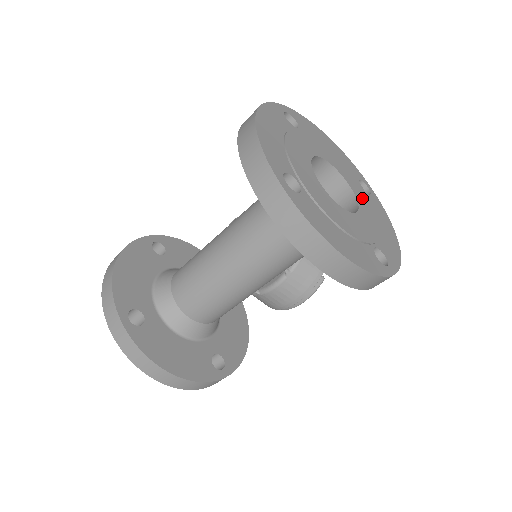
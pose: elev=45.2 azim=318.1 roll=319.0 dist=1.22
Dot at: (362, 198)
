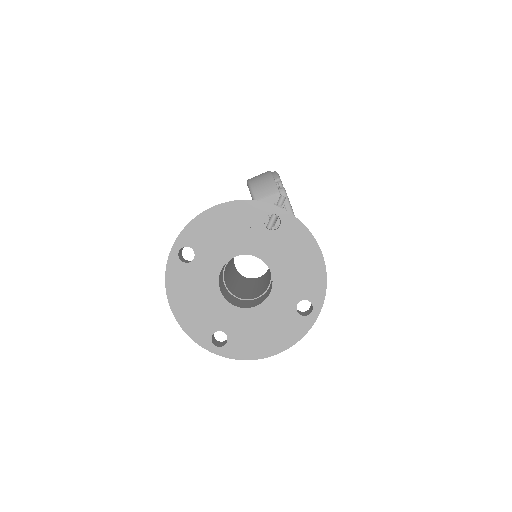
Dot at: (272, 254)
